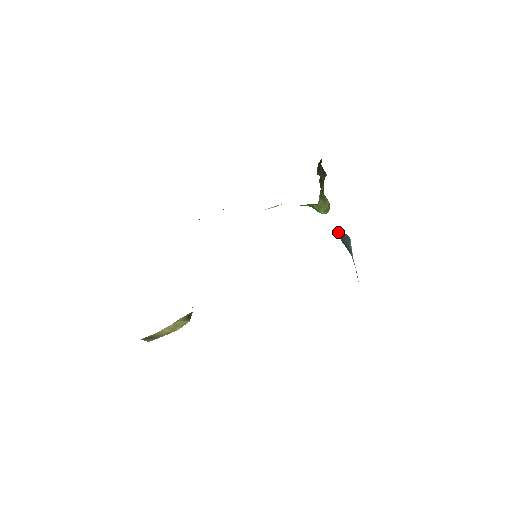
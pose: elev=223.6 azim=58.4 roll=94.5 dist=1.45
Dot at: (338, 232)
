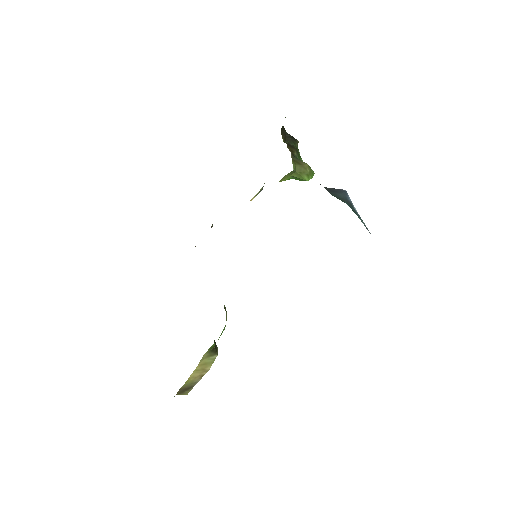
Dot at: (328, 189)
